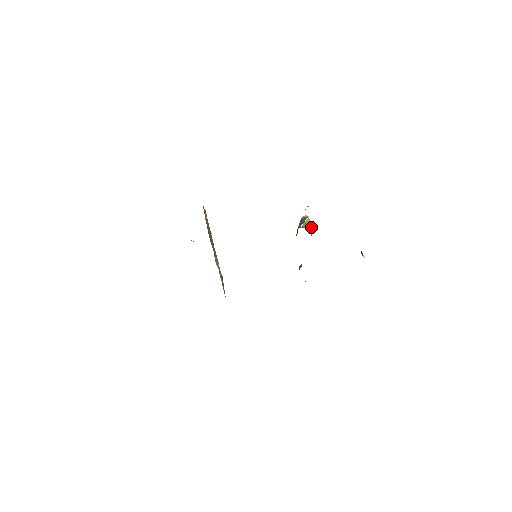
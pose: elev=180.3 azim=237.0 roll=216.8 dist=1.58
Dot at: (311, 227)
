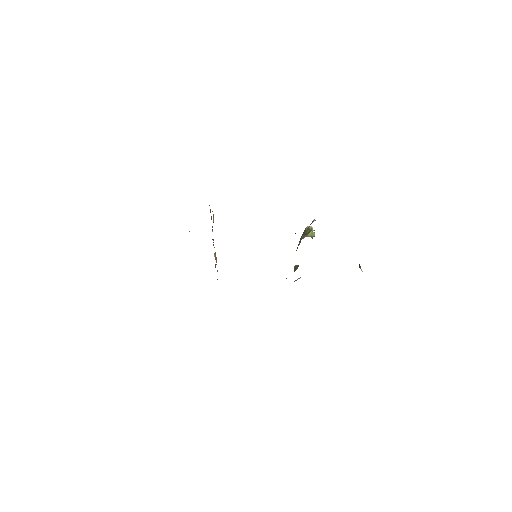
Dot at: (313, 236)
